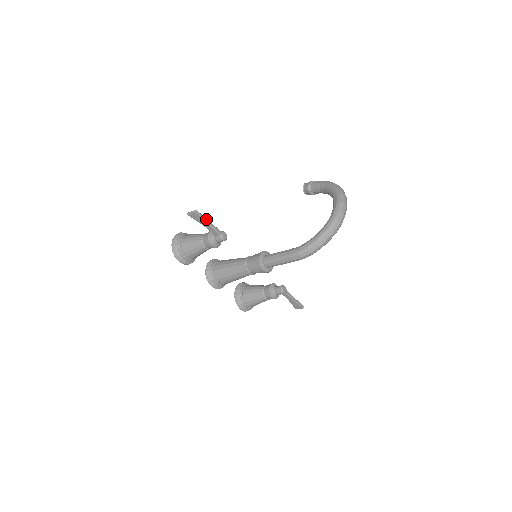
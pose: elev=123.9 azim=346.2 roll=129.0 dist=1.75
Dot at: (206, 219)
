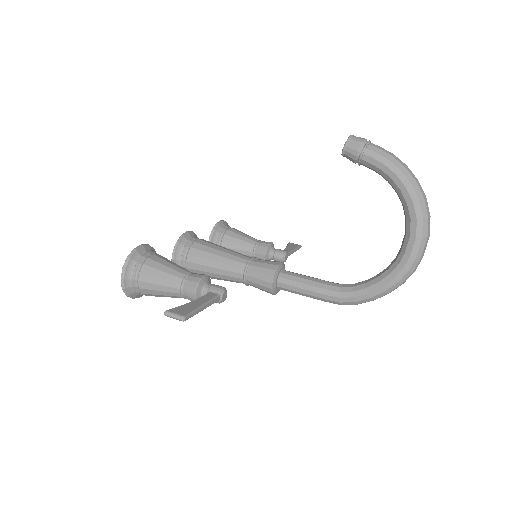
Dot at: (199, 310)
